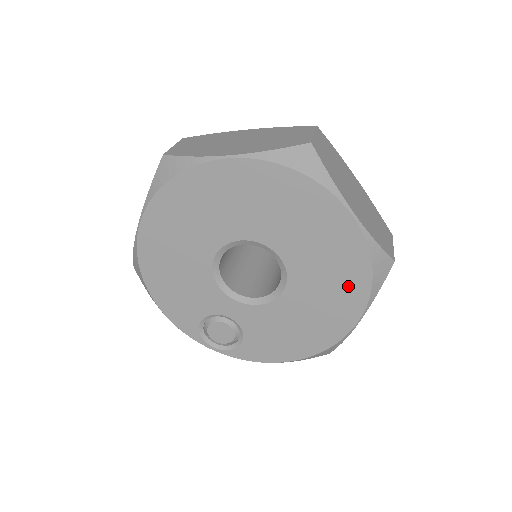
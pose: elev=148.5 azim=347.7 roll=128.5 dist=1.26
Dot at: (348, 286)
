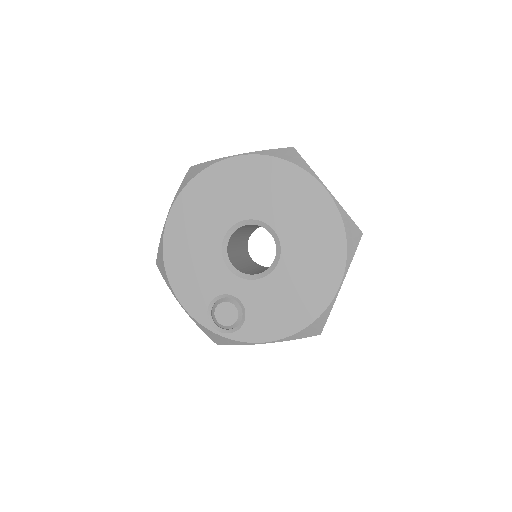
Dot at: (329, 250)
